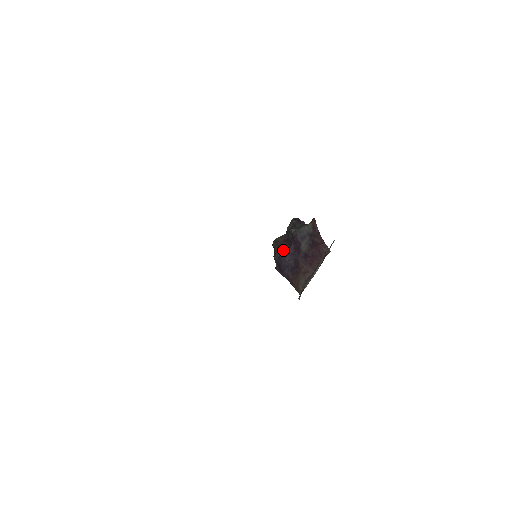
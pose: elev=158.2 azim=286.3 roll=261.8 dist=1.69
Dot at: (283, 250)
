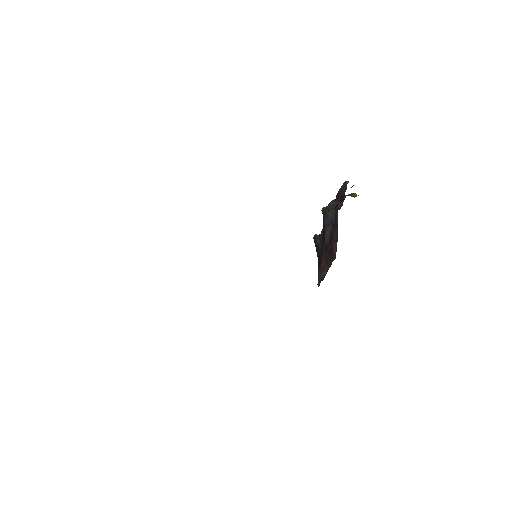
Dot at: occluded
